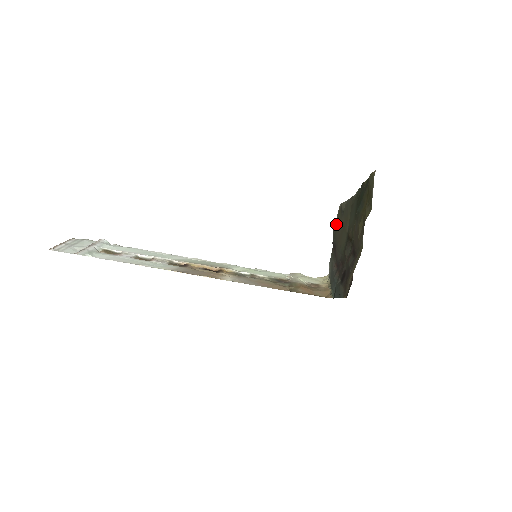
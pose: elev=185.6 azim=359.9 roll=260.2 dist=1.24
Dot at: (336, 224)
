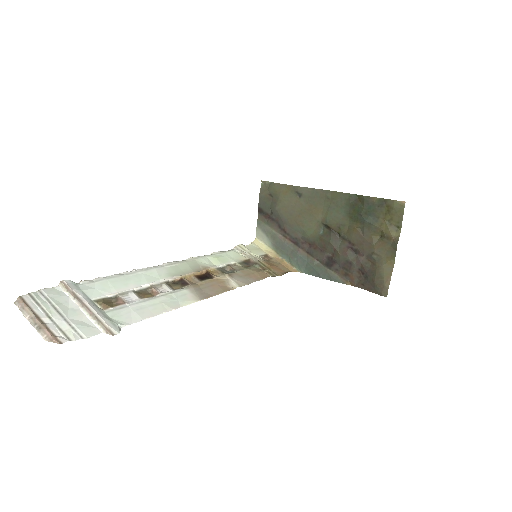
Dot at: (268, 194)
